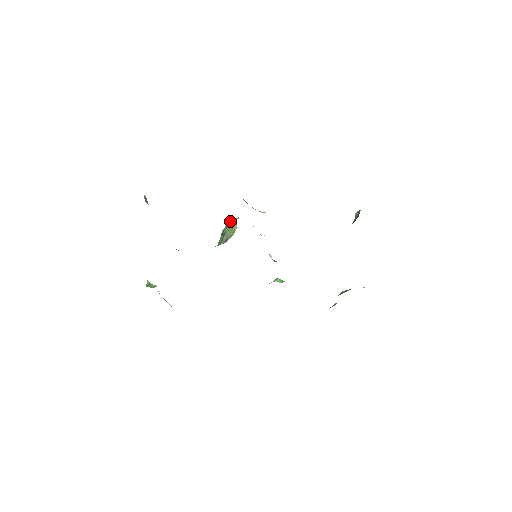
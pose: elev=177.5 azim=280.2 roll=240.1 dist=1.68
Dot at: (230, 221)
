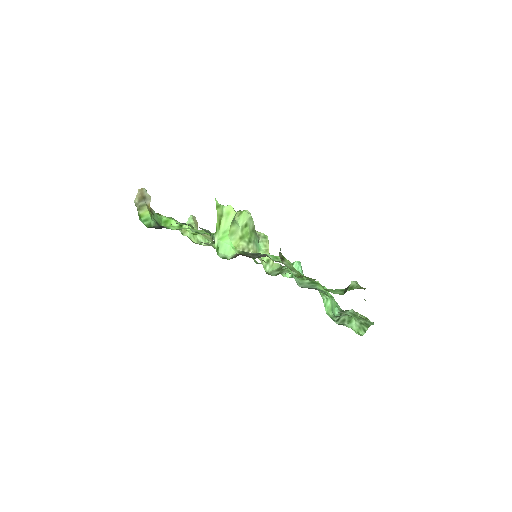
Dot at: occluded
